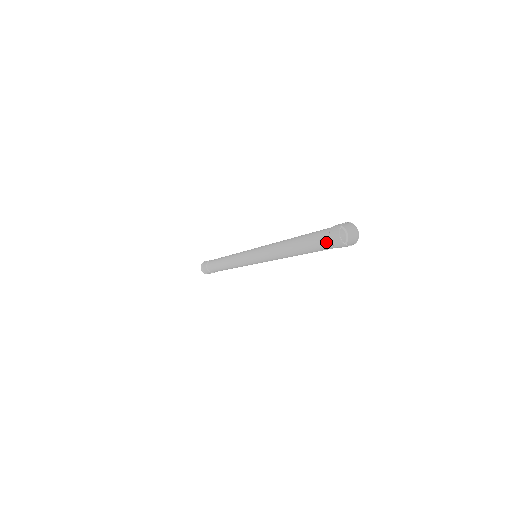
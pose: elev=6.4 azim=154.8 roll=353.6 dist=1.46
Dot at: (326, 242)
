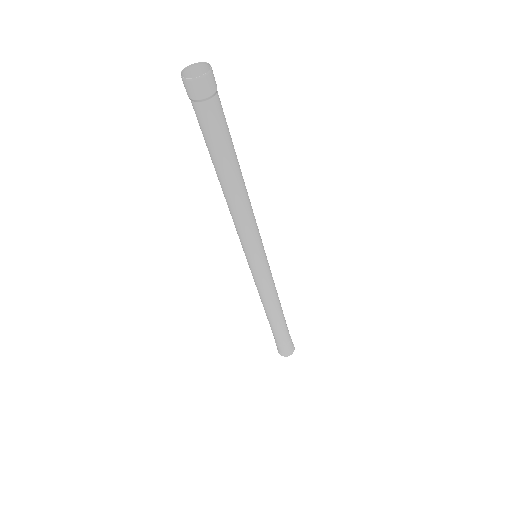
Dot at: (200, 110)
